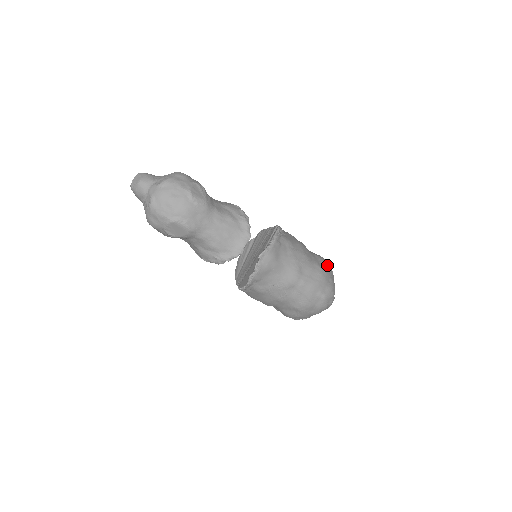
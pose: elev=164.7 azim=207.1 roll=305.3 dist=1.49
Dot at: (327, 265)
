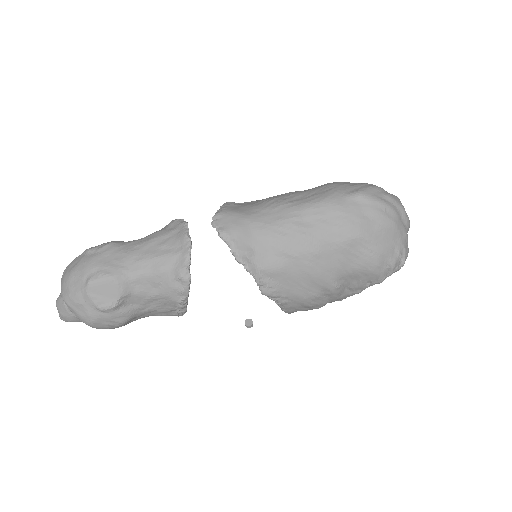
Dot at: occluded
